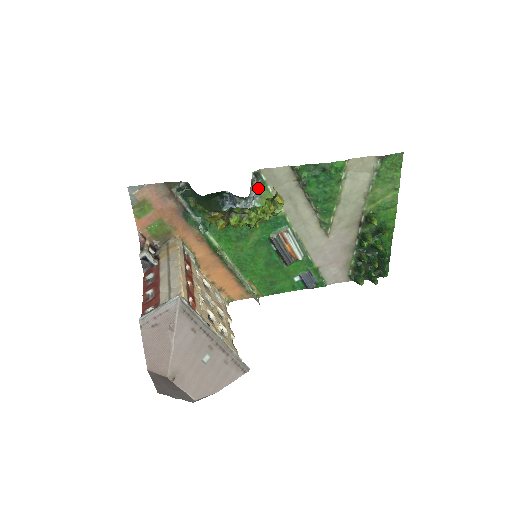
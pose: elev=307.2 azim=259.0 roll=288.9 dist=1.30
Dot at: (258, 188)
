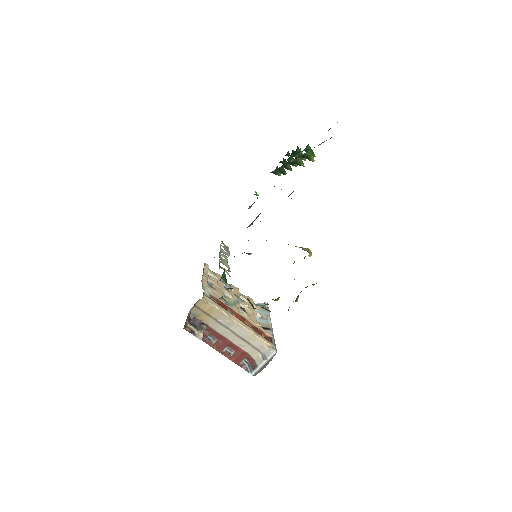
Dot at: occluded
